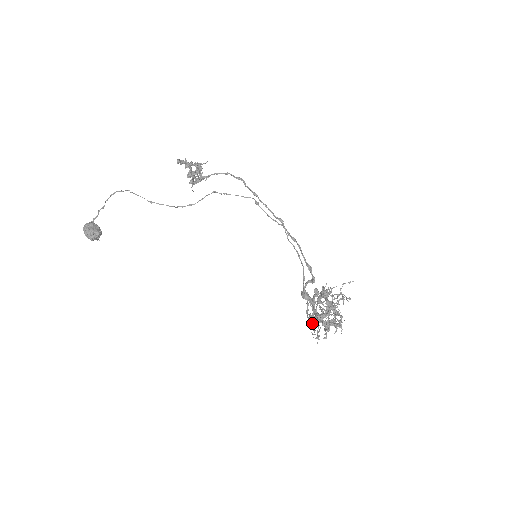
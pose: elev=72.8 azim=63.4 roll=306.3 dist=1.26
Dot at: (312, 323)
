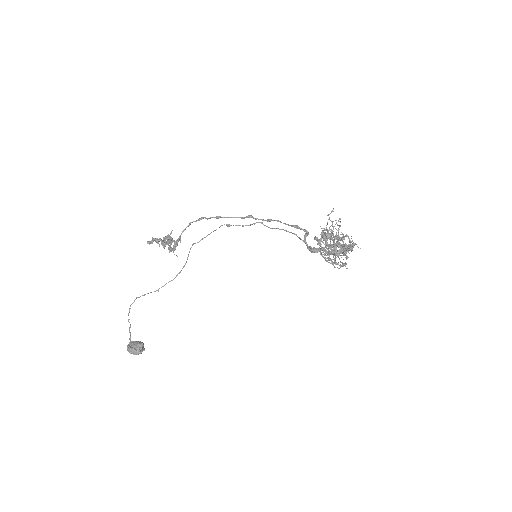
Dot at: (331, 259)
